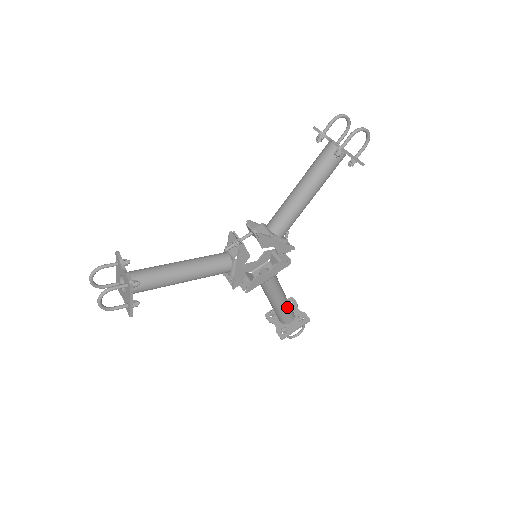
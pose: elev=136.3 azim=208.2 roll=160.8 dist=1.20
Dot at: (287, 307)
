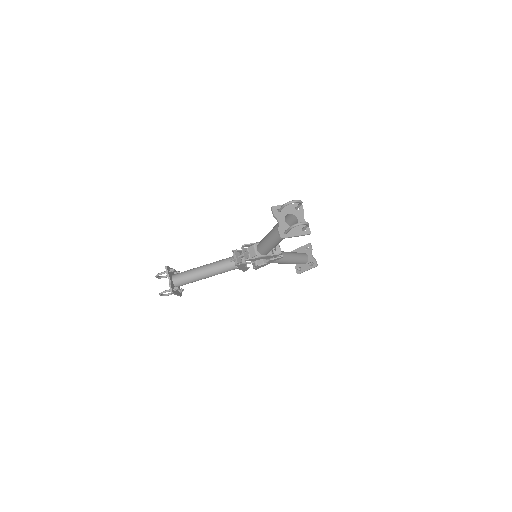
Dot at: (296, 262)
